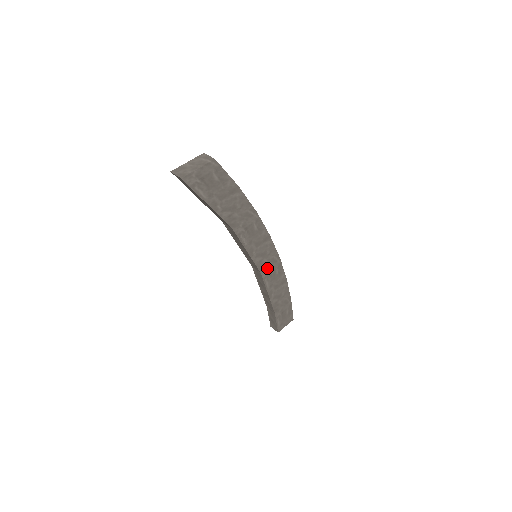
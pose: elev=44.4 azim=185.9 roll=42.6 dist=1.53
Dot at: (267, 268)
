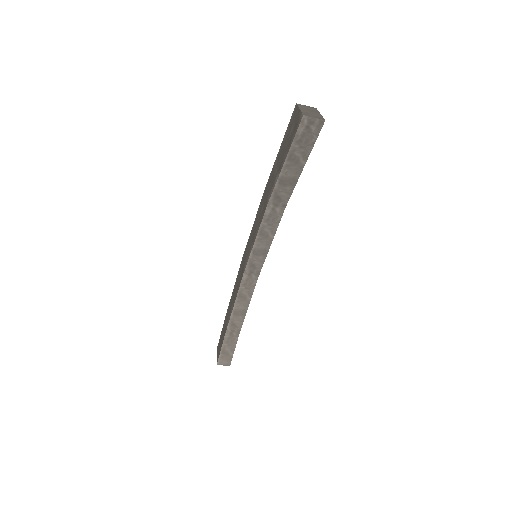
Dot at: occluded
